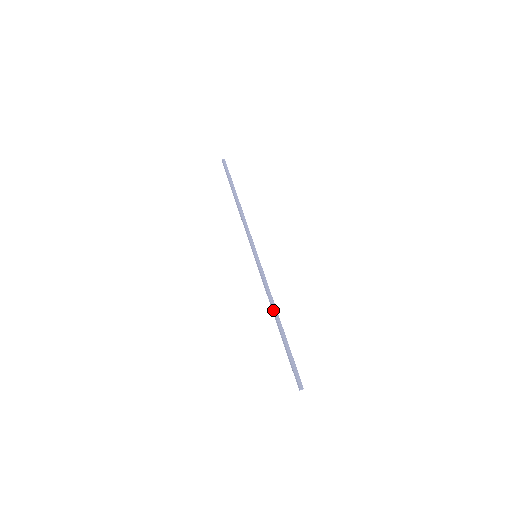
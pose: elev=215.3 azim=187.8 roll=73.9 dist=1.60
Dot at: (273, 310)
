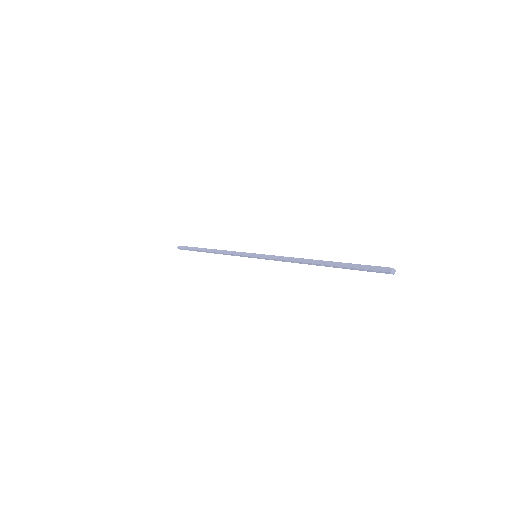
Dot at: (305, 263)
